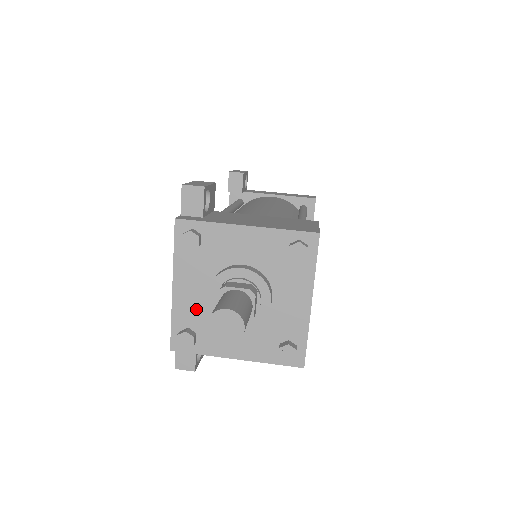
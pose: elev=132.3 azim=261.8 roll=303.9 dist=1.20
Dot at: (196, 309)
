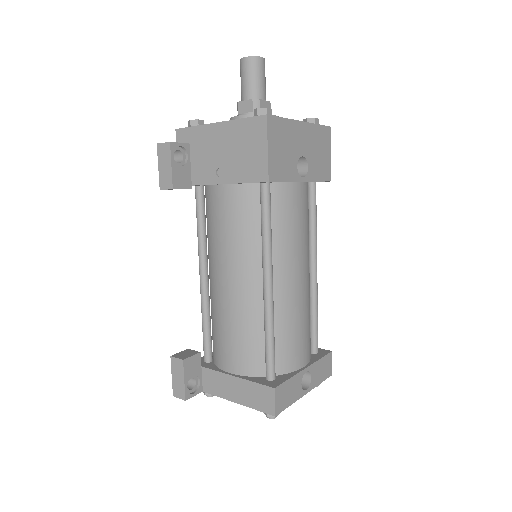
Dot at: occluded
